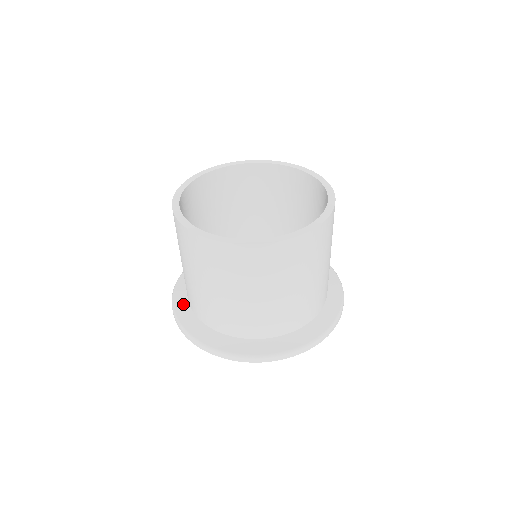
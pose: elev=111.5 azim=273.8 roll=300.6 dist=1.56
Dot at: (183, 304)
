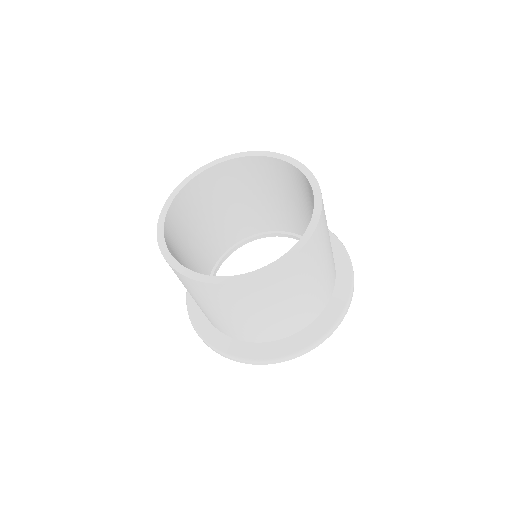
Dot at: (211, 332)
